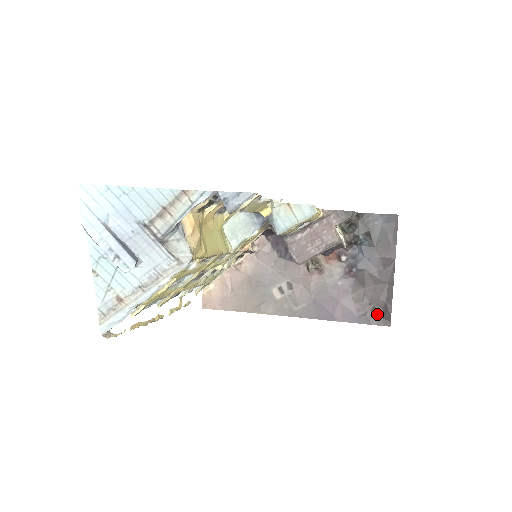
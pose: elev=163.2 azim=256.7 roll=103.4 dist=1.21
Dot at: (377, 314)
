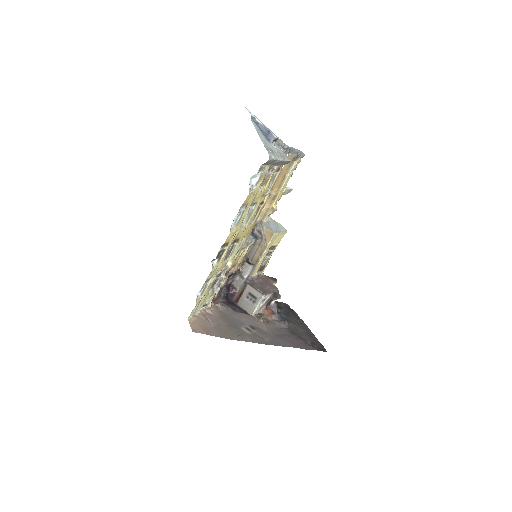
Dot at: (315, 346)
